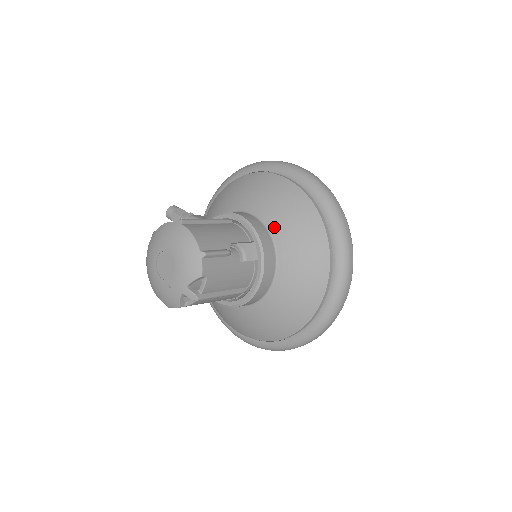
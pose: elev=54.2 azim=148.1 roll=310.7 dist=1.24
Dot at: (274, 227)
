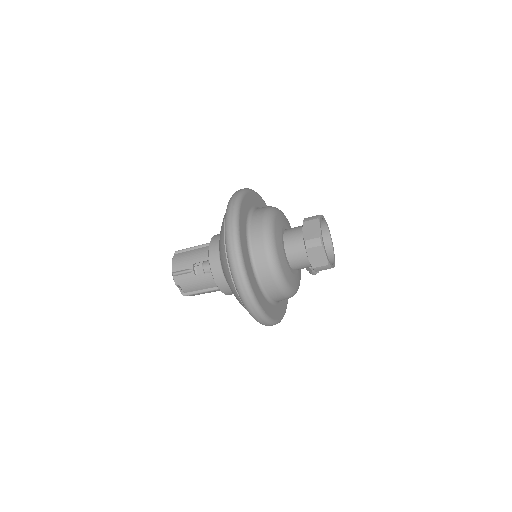
Dot at: (219, 250)
